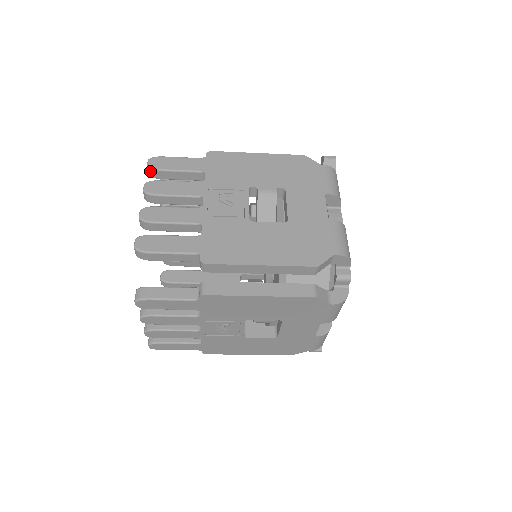
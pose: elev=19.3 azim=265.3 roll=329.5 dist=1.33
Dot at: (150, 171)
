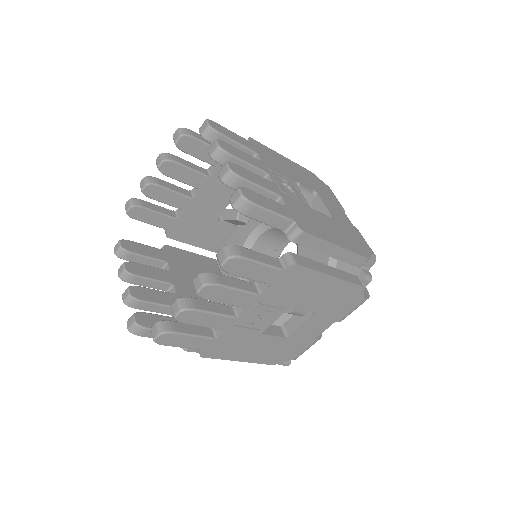
Dot at: (209, 131)
